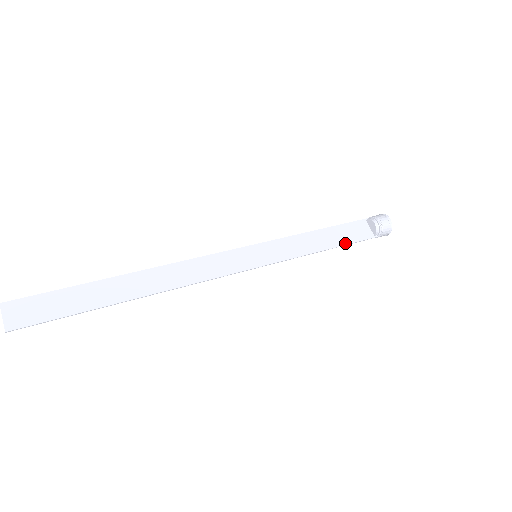
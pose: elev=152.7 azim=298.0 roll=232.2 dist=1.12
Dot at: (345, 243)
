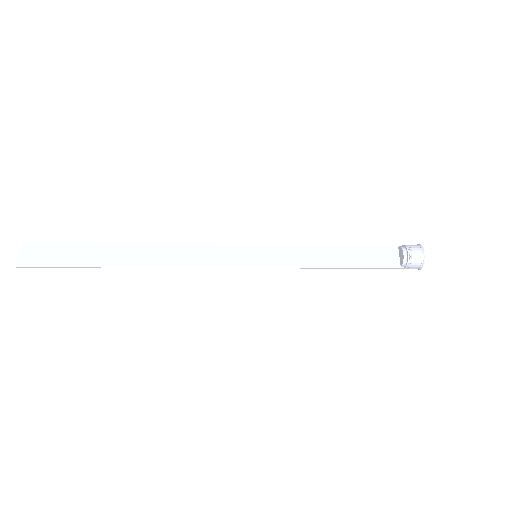
Dot at: (361, 266)
